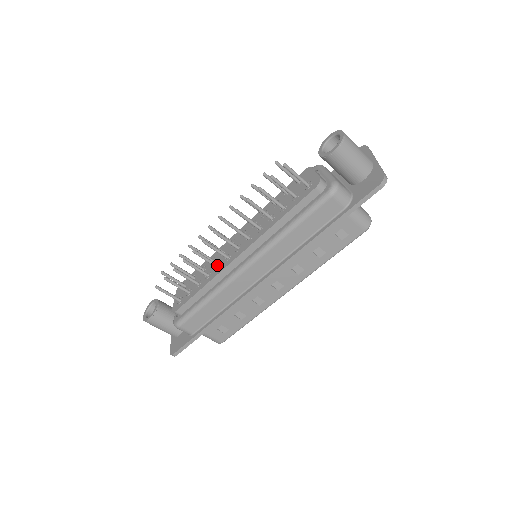
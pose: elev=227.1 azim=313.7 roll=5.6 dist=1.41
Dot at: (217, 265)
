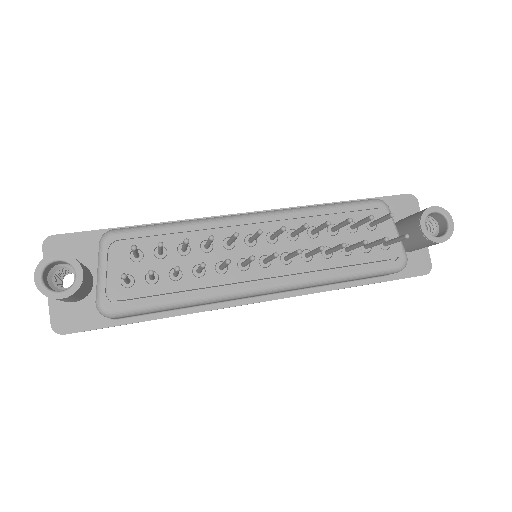
Dot at: (224, 268)
